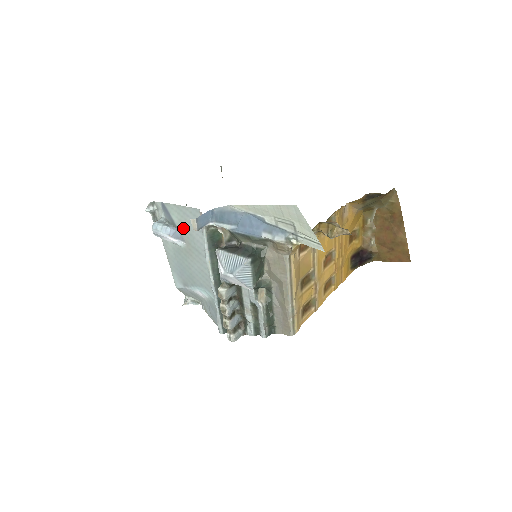
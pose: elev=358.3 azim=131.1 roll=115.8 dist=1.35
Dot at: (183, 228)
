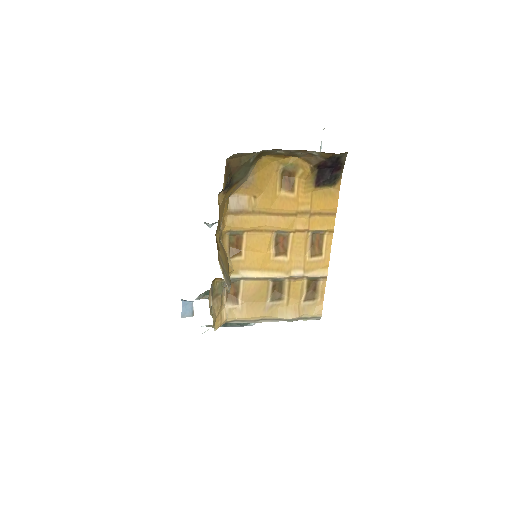
Dot at: occluded
